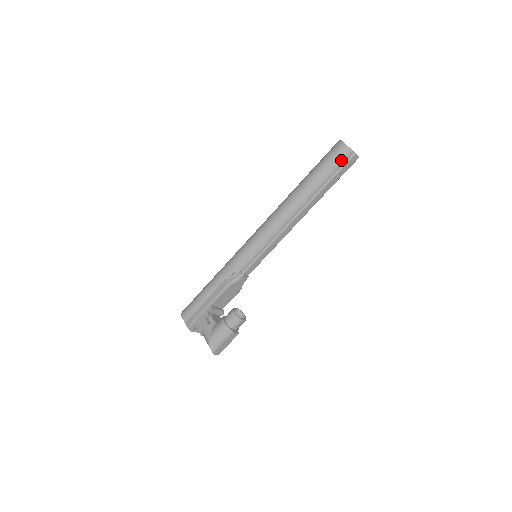
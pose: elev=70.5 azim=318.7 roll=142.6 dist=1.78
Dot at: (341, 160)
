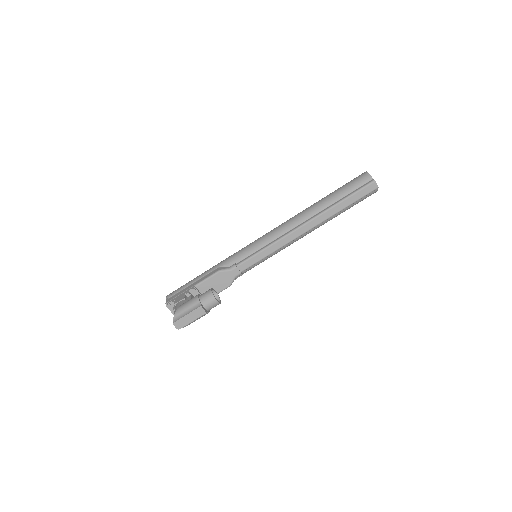
Dot at: (360, 185)
